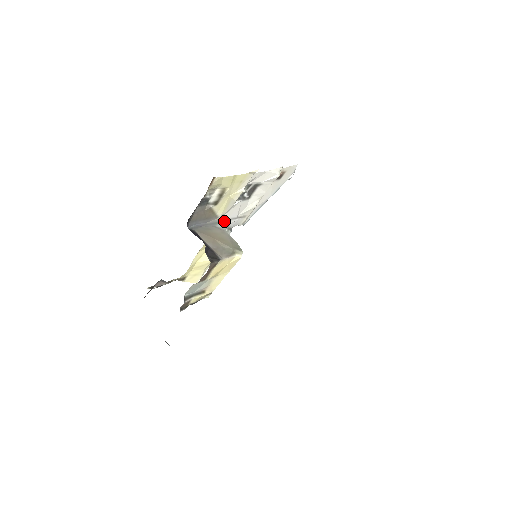
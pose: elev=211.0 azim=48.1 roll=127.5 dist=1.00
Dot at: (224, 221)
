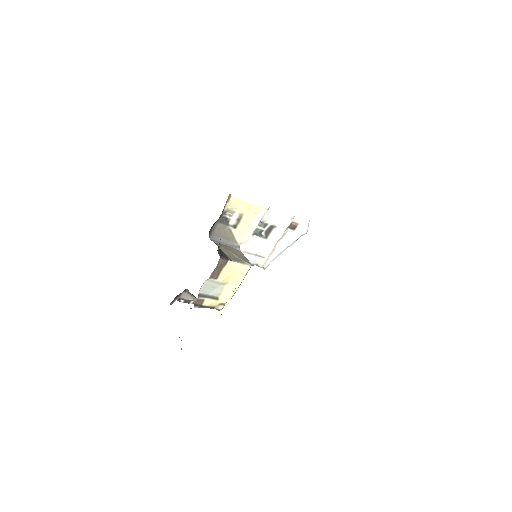
Dot at: (244, 252)
